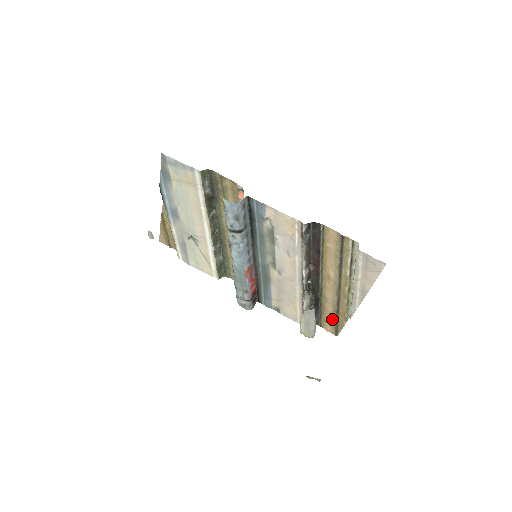
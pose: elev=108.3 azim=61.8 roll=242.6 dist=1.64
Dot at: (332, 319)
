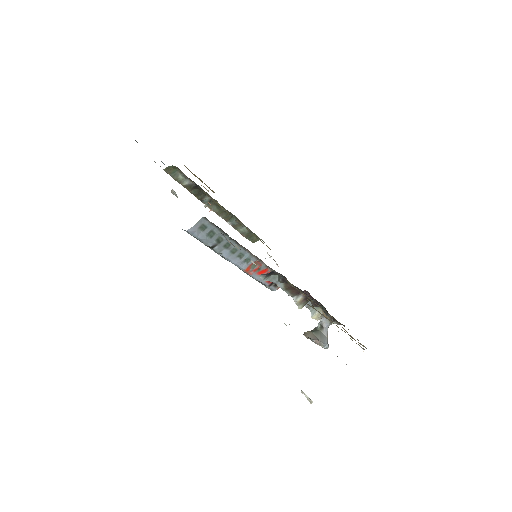
Dot at: occluded
